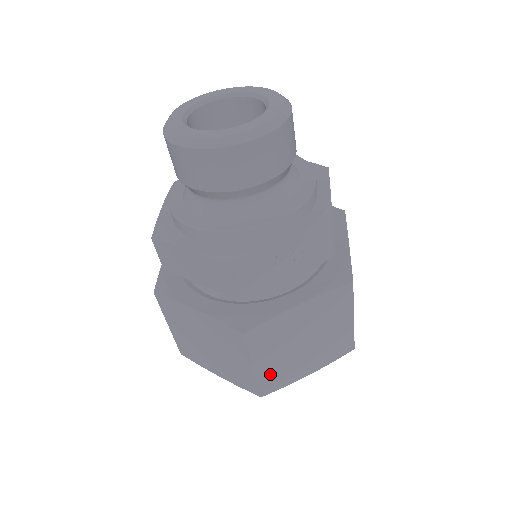
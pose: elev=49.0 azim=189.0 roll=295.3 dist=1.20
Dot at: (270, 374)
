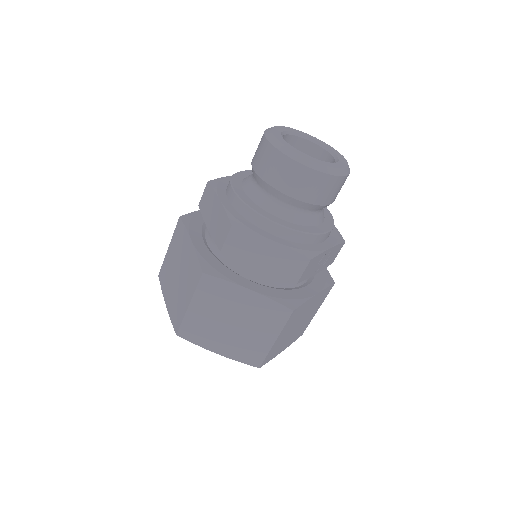
Dot at: (275, 348)
